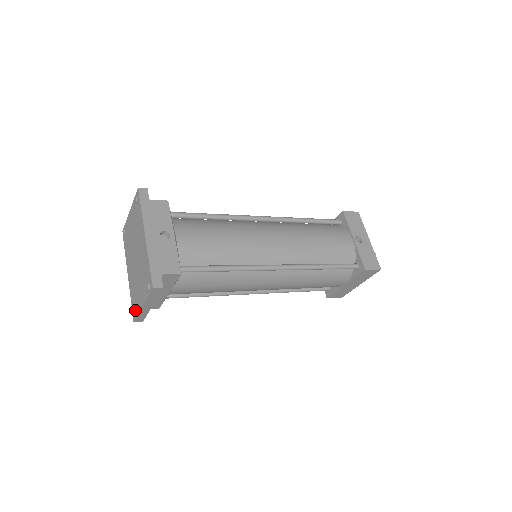
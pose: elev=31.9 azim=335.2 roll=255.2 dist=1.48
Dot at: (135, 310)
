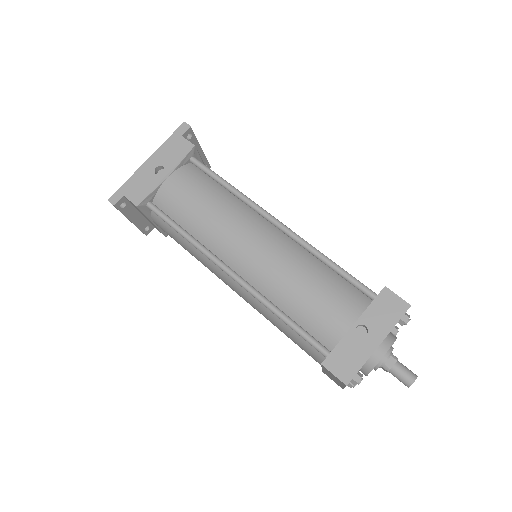
Dot at: occluded
